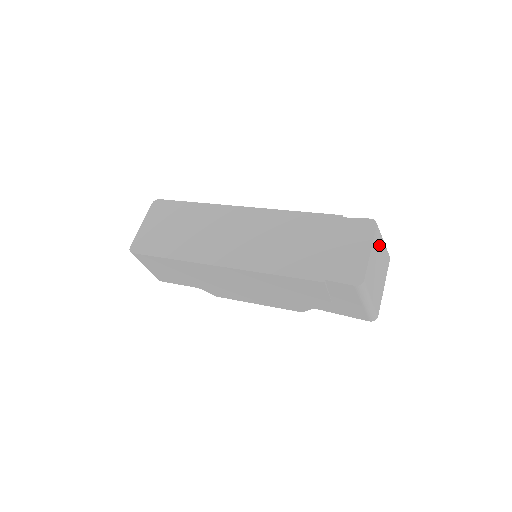
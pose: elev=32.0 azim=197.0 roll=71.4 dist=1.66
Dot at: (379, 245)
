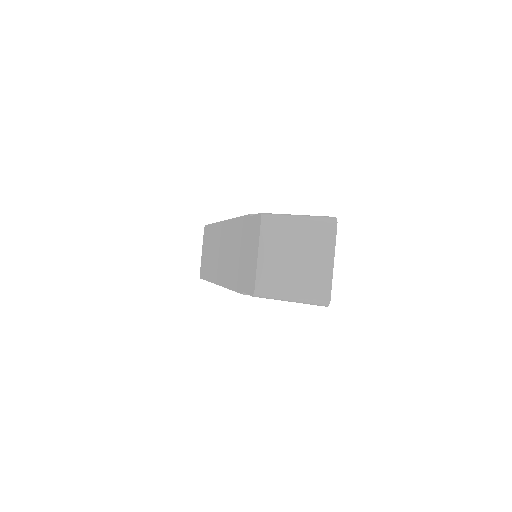
Dot at: (284, 233)
